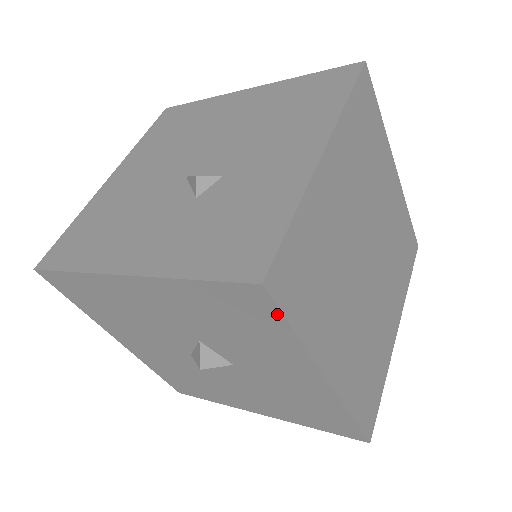
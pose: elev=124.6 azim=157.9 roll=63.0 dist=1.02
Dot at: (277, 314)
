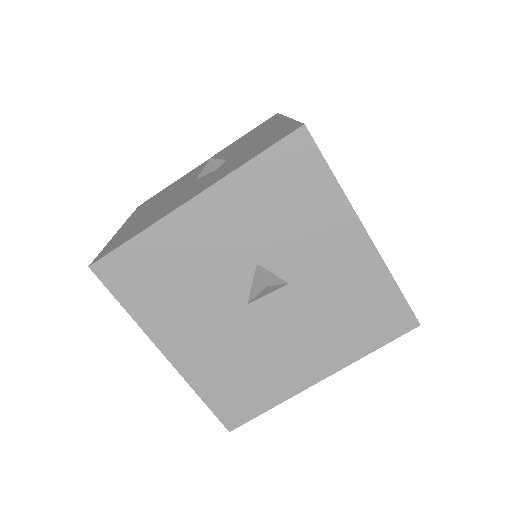
Dot at: (318, 157)
